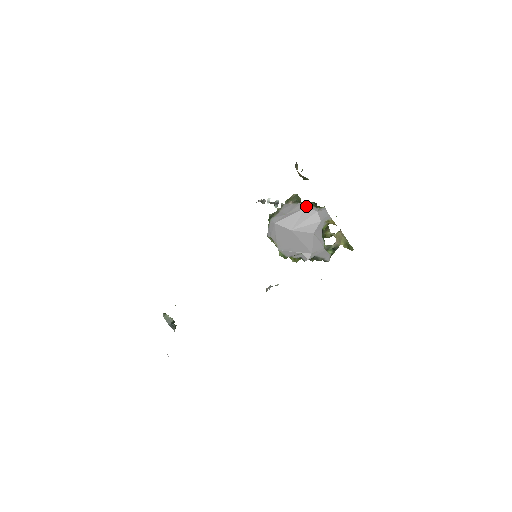
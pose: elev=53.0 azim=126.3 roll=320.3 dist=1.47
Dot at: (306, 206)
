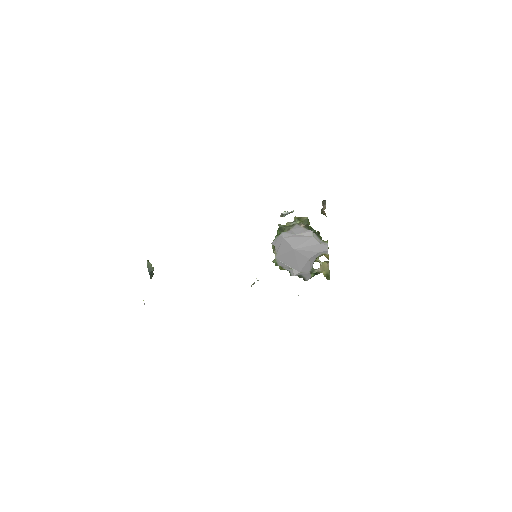
Dot at: (314, 235)
